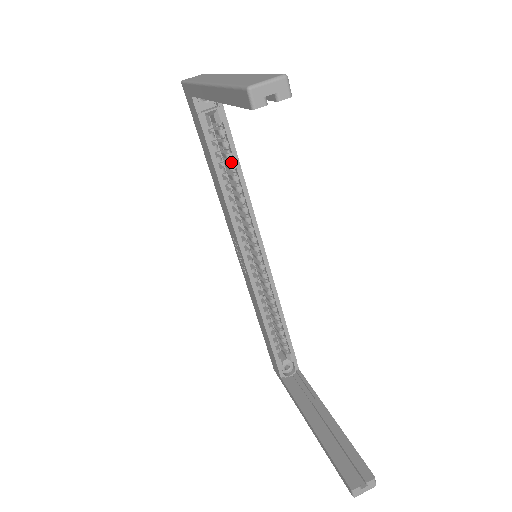
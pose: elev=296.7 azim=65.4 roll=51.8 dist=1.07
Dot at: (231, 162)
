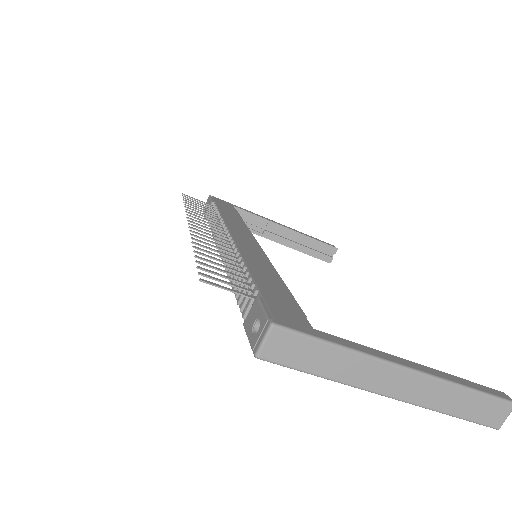
Dot at: occluded
